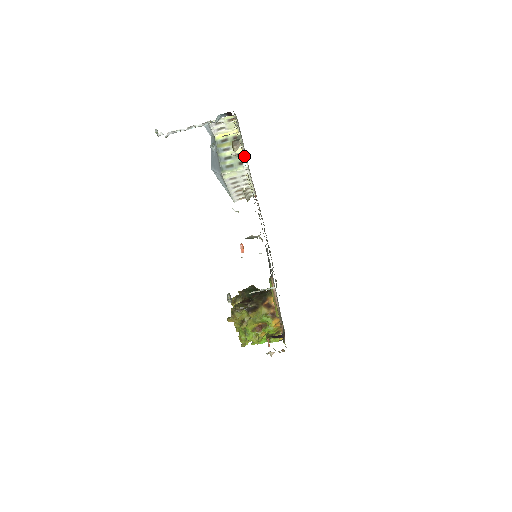
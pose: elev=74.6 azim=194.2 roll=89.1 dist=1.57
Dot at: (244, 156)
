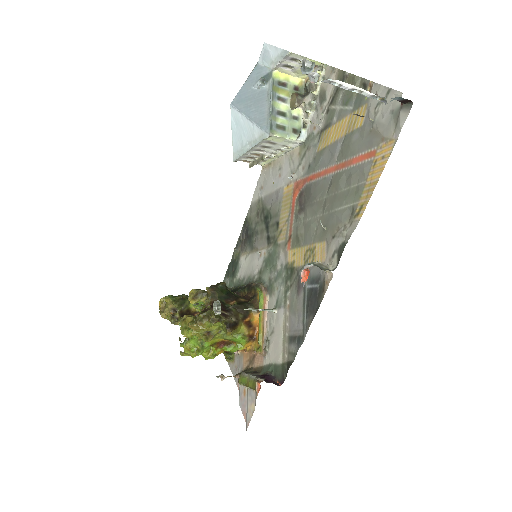
Dot at: (306, 125)
